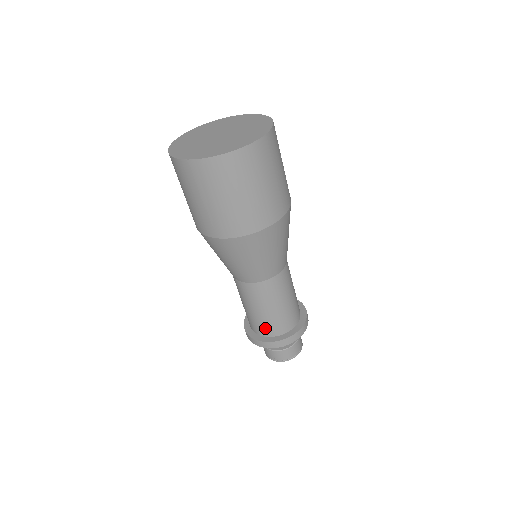
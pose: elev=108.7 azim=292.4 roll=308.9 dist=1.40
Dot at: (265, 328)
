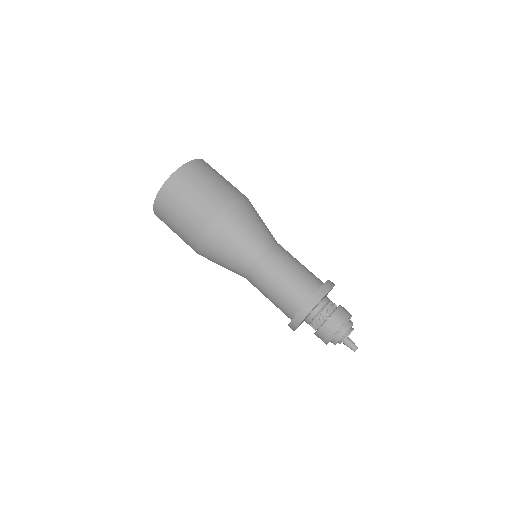
Dot at: (291, 303)
